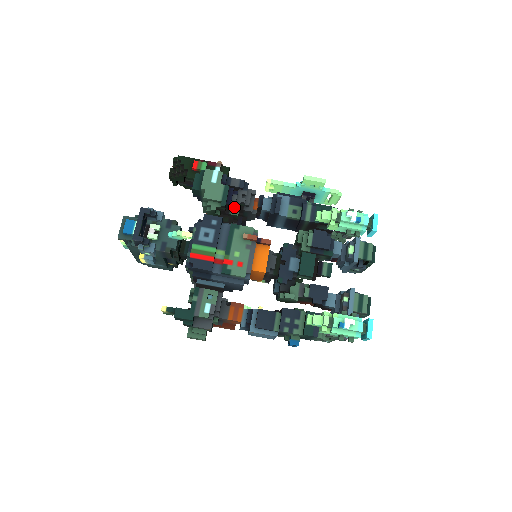
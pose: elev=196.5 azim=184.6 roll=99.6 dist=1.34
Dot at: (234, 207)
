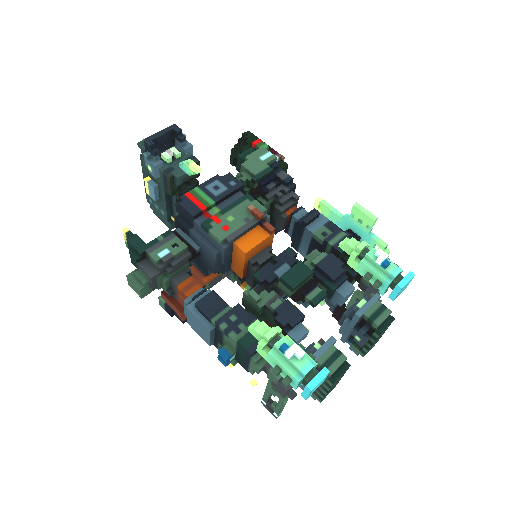
Dot at: (265, 191)
